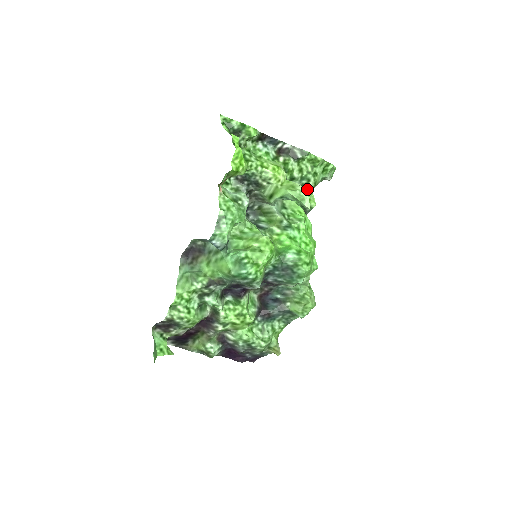
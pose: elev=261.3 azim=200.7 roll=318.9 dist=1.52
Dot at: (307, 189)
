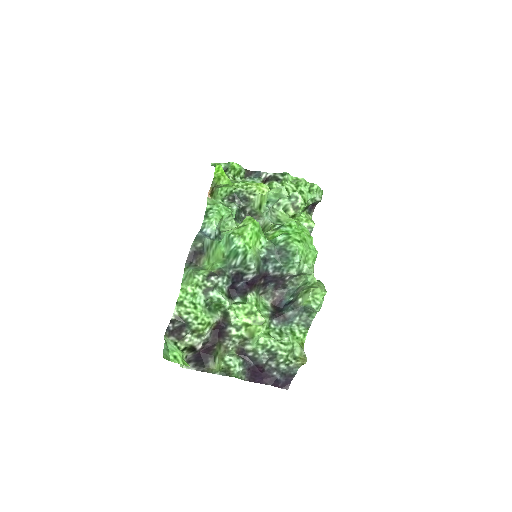
Dot at: (298, 207)
